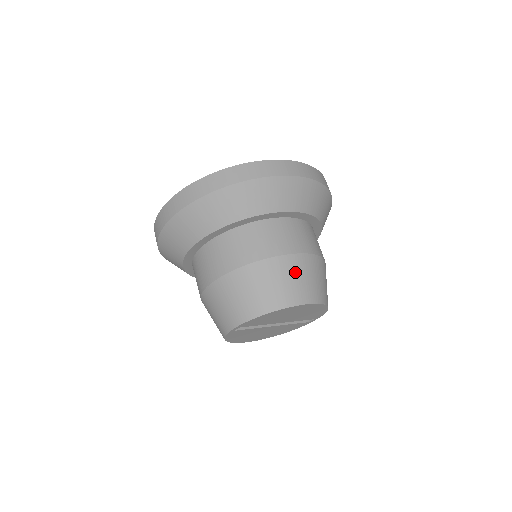
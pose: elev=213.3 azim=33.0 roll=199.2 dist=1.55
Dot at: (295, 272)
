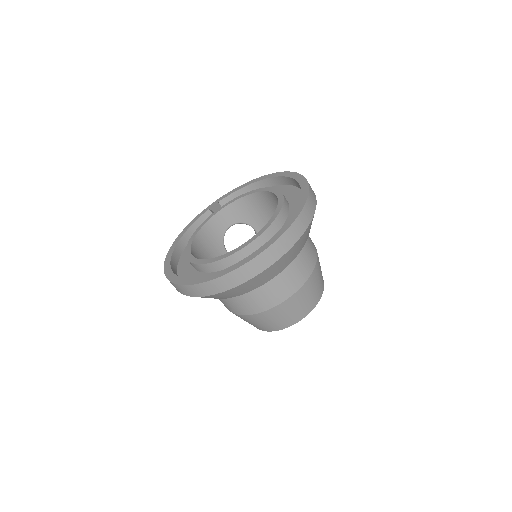
Dot at: (286, 311)
